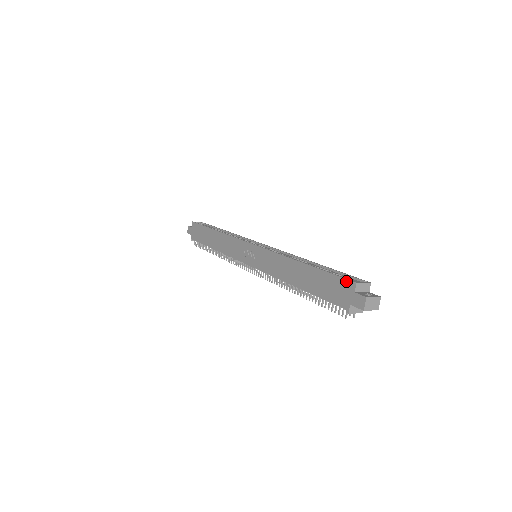
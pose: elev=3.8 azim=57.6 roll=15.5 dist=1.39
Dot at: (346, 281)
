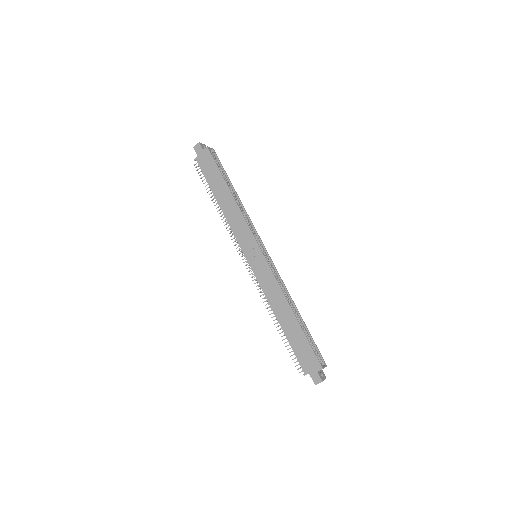
Dot at: (317, 361)
